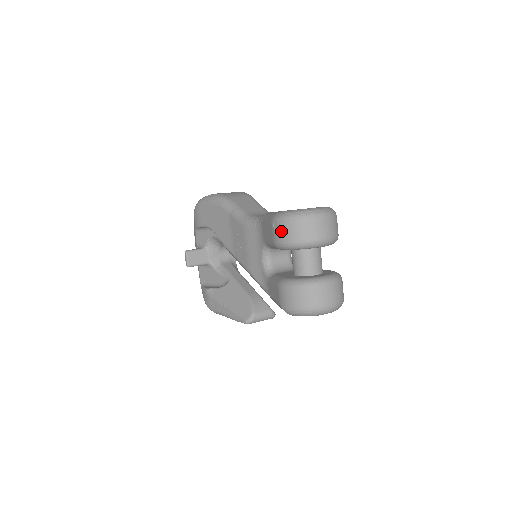
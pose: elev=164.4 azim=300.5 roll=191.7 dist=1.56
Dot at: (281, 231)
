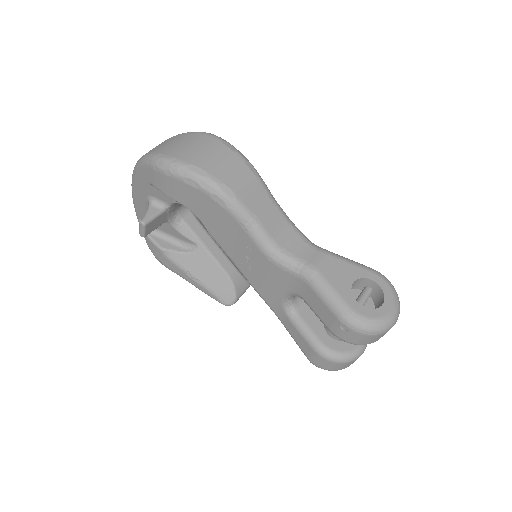
Dot at: (350, 336)
